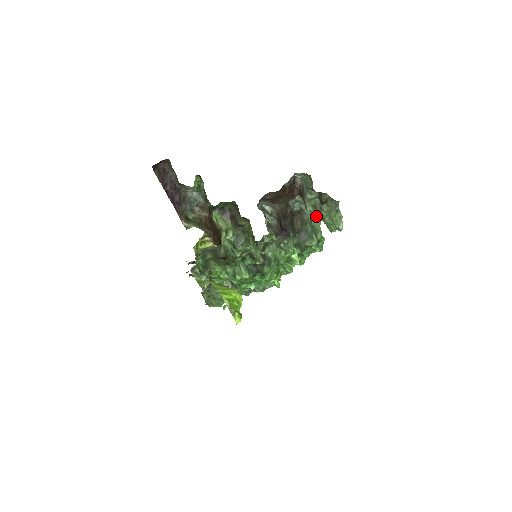
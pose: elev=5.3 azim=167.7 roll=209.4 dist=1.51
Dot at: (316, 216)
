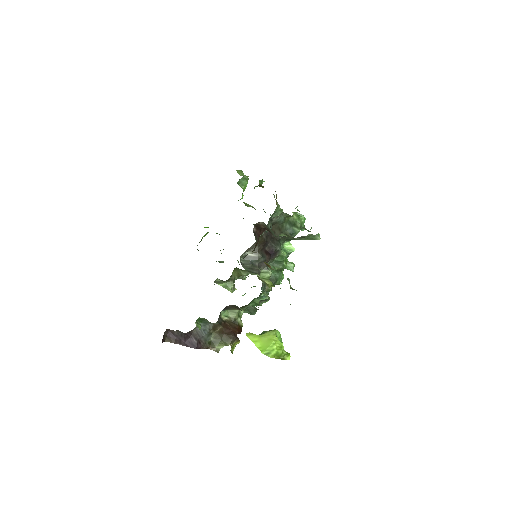
Dot at: (287, 216)
